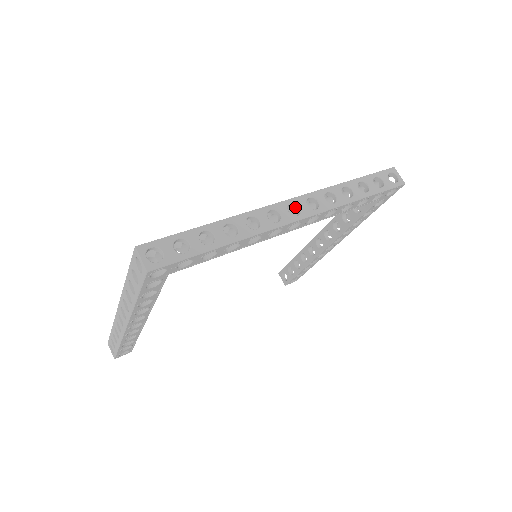
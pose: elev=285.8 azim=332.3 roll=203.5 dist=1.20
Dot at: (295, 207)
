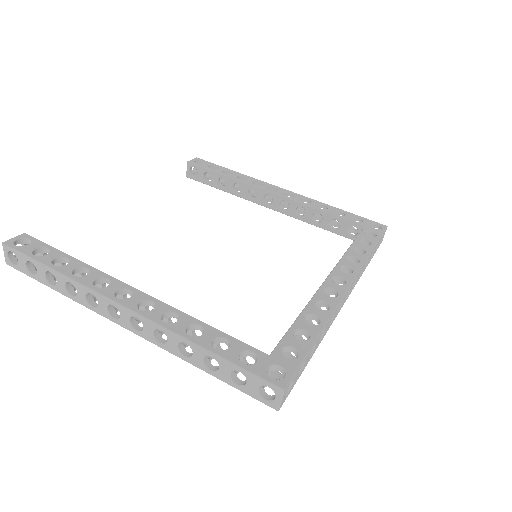
Dot at: occluded
